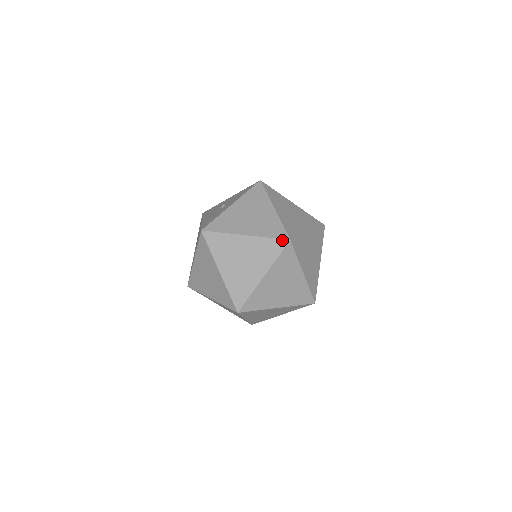
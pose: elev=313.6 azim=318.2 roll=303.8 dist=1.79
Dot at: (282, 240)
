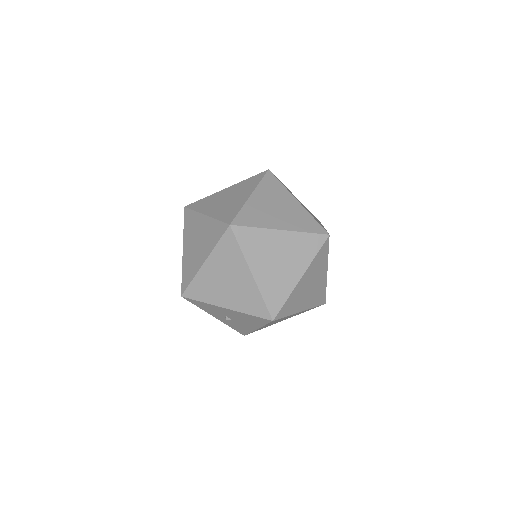
Dot at: (323, 229)
